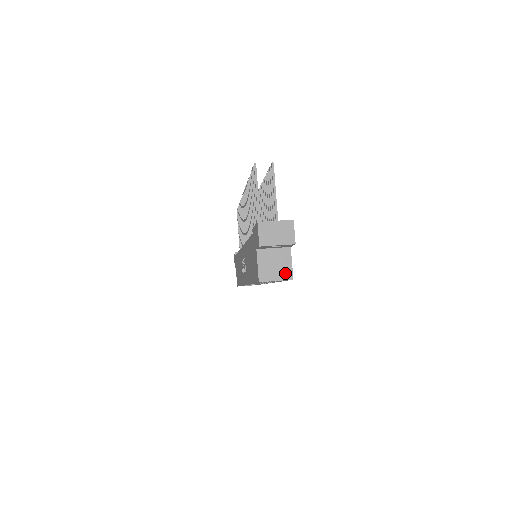
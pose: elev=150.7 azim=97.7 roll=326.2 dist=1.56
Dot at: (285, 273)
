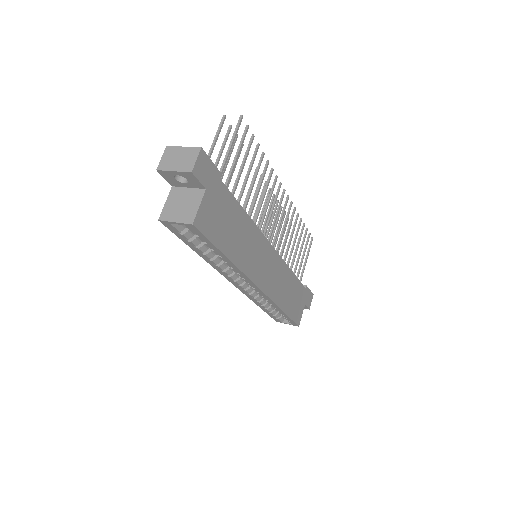
Dot at: (187, 216)
